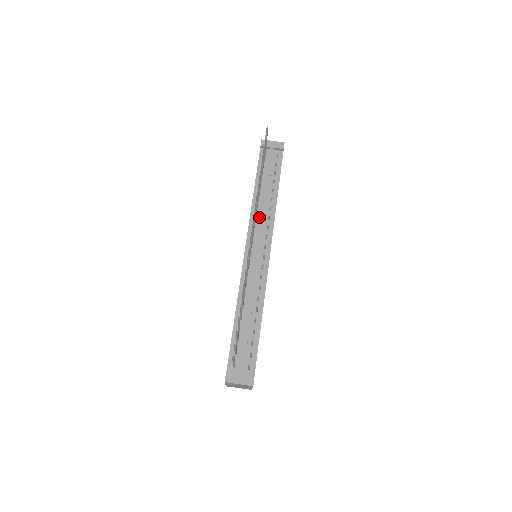
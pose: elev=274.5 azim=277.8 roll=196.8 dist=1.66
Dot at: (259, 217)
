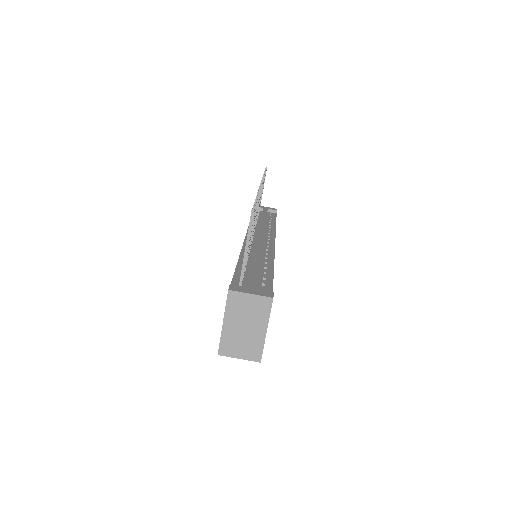
Dot at: (258, 228)
